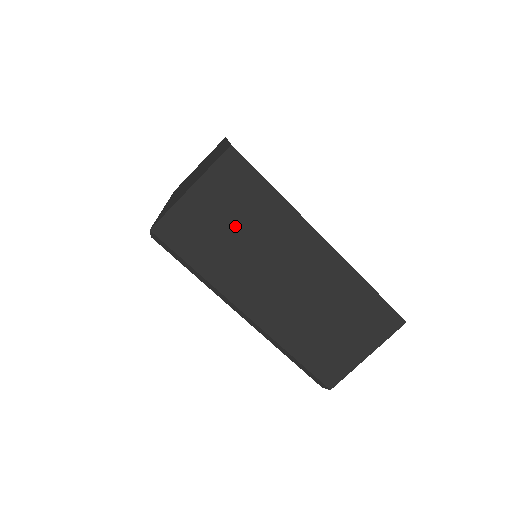
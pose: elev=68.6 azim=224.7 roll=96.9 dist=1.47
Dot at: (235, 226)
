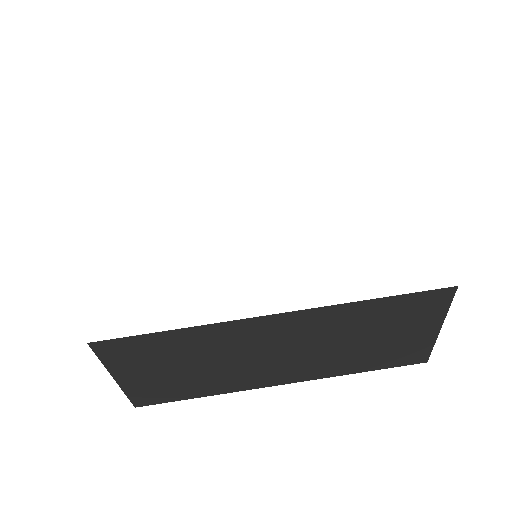
Dot at: (183, 366)
